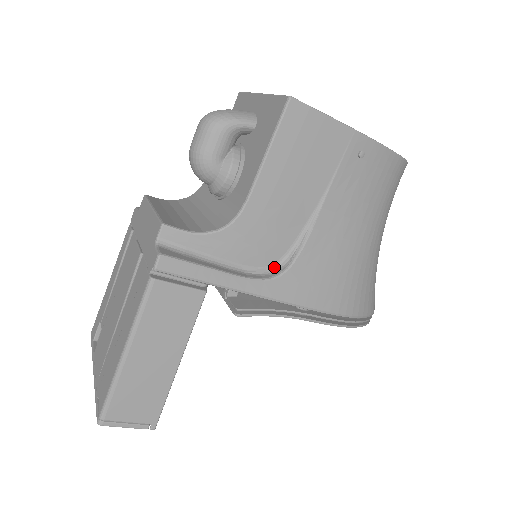
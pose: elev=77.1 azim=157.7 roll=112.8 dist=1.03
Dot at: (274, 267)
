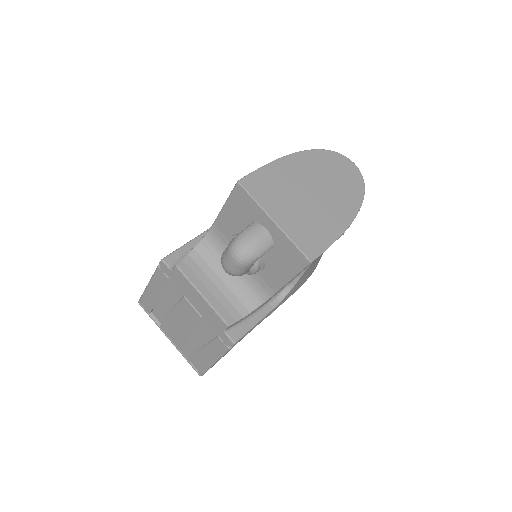
Dot at: (283, 289)
